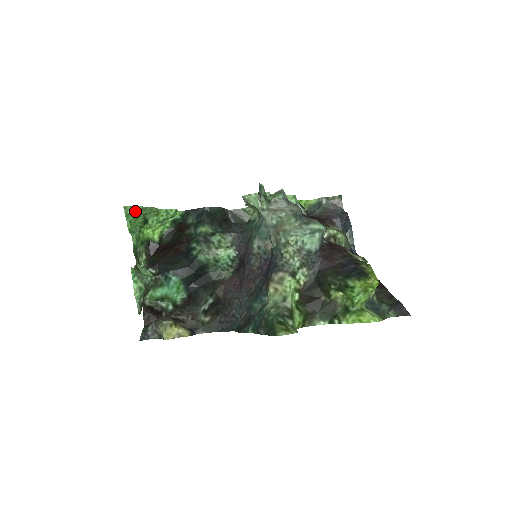
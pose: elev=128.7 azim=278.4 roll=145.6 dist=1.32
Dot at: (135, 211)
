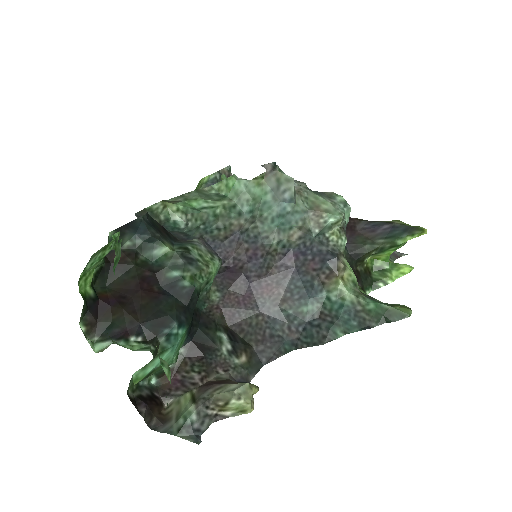
Dot at: (120, 249)
